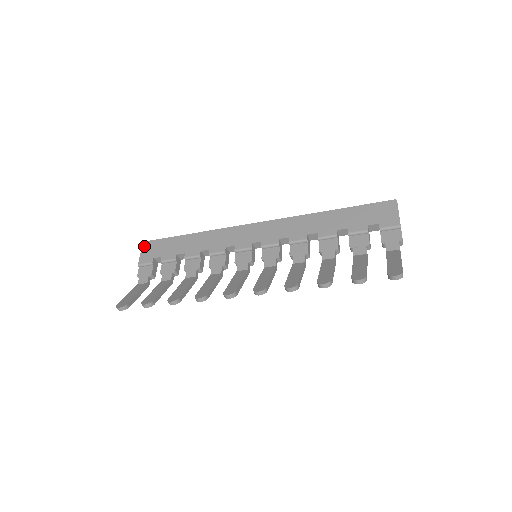
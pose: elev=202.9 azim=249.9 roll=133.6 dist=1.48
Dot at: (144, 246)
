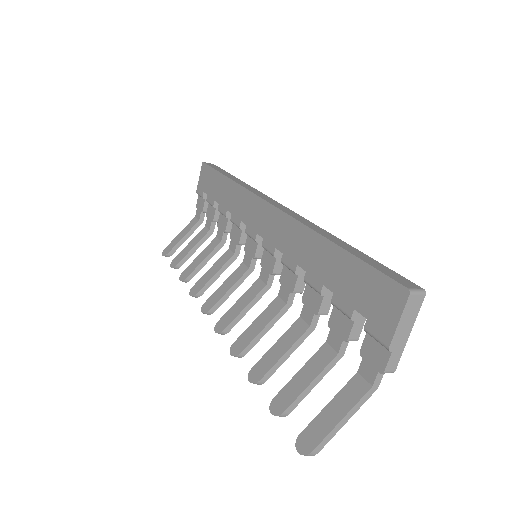
Dot at: (202, 169)
